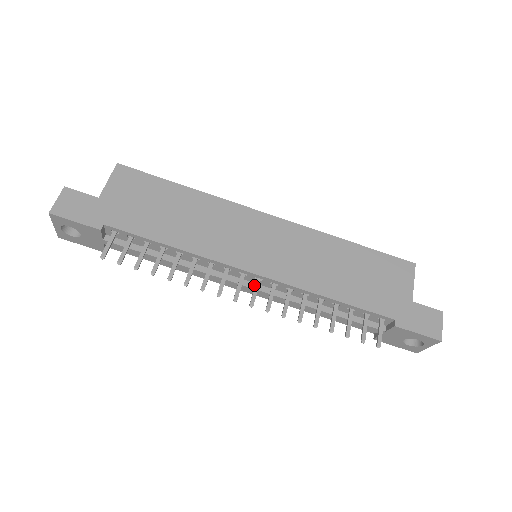
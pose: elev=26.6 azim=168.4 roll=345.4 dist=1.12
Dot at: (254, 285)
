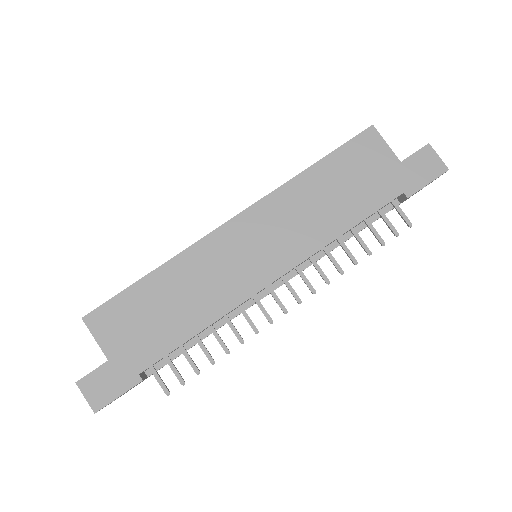
Dot at: (281, 281)
